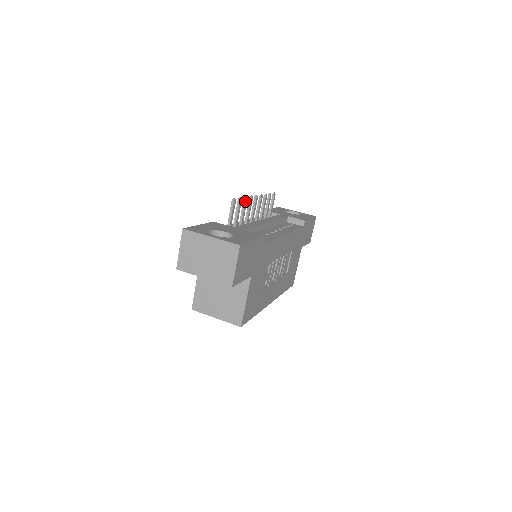
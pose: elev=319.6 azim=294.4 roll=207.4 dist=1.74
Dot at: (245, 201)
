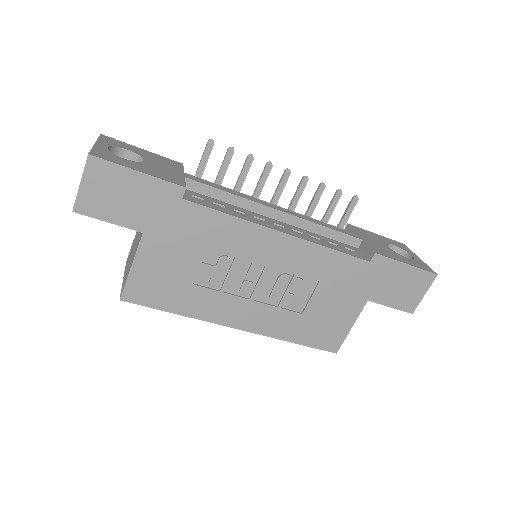
Dot at: (246, 160)
